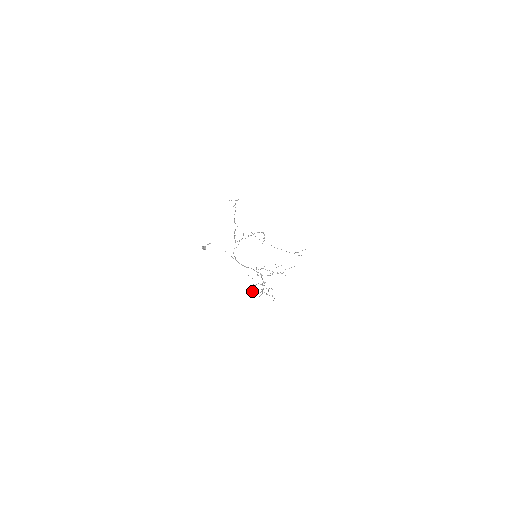
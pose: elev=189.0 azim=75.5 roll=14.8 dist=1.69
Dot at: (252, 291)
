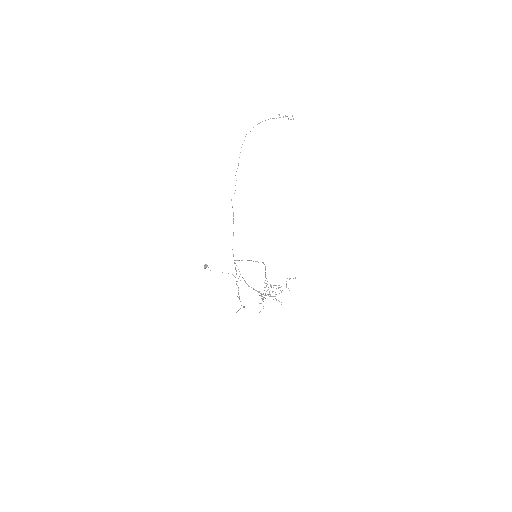
Dot at: (261, 295)
